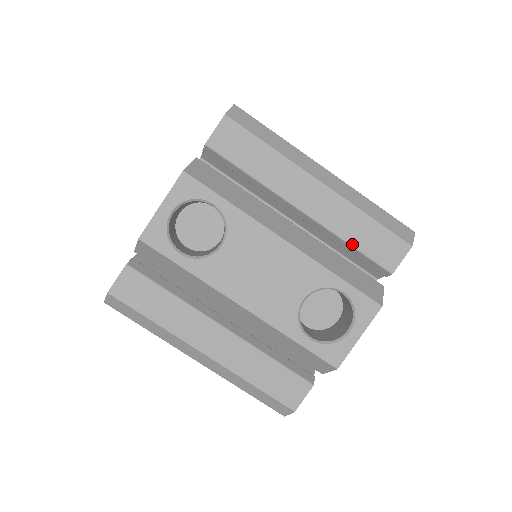
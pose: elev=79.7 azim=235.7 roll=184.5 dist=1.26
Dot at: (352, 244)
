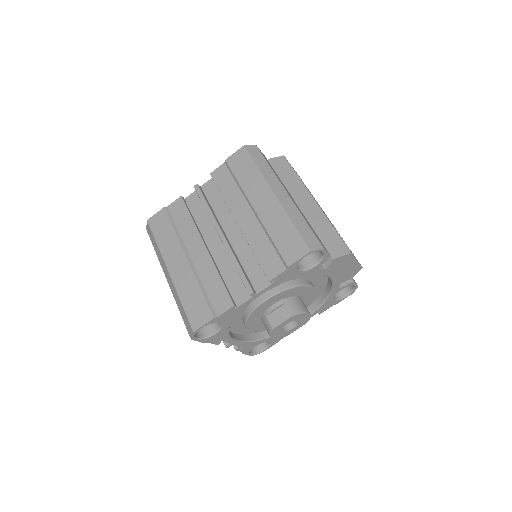
Dot at: occluded
